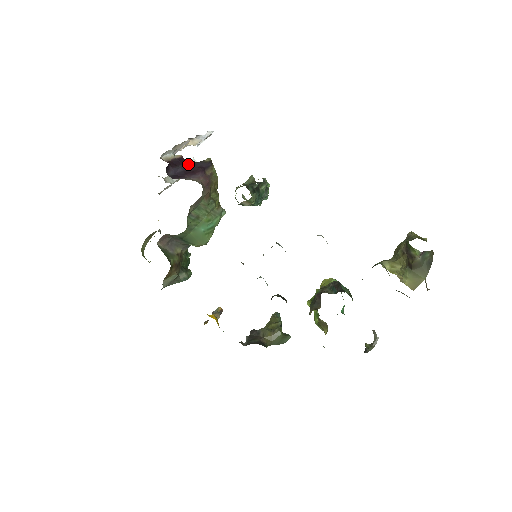
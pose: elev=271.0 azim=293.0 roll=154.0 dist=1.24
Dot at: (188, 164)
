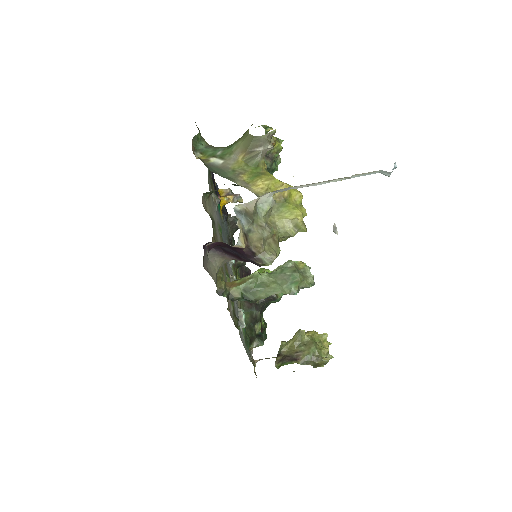
Dot at: (238, 254)
